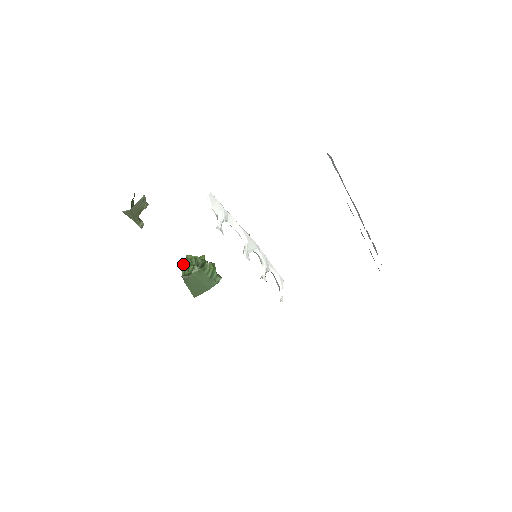
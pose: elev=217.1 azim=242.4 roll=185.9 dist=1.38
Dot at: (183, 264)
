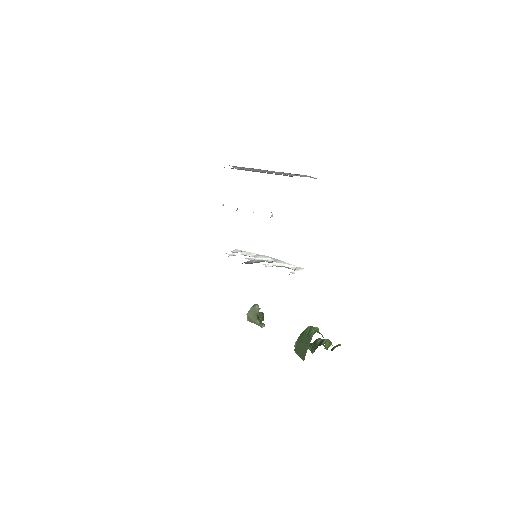
Dot at: occluded
